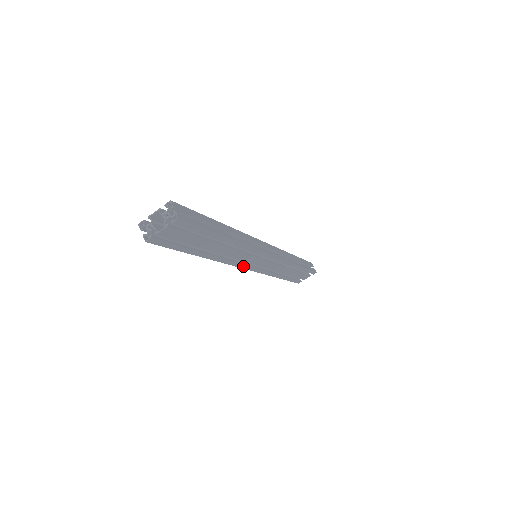
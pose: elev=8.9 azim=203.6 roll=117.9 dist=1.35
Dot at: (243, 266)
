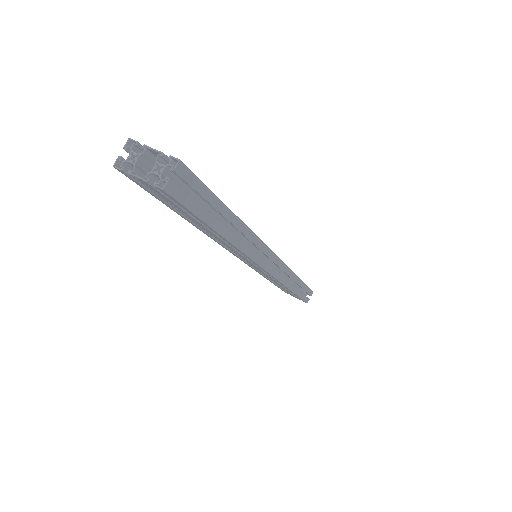
Dot at: (233, 253)
